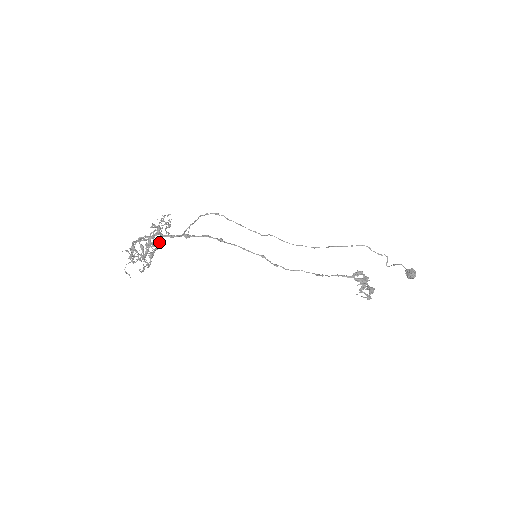
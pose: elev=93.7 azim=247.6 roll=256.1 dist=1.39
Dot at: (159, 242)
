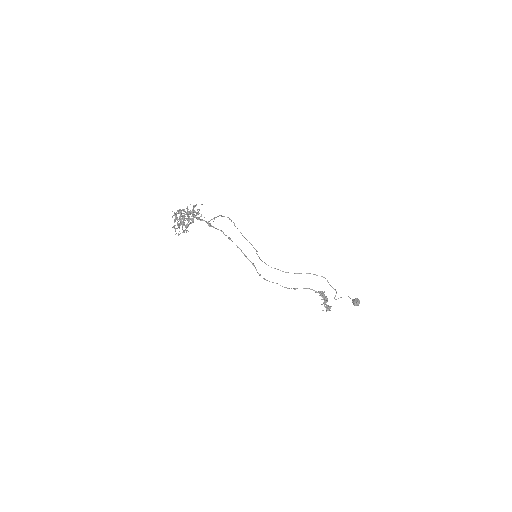
Dot at: (192, 220)
